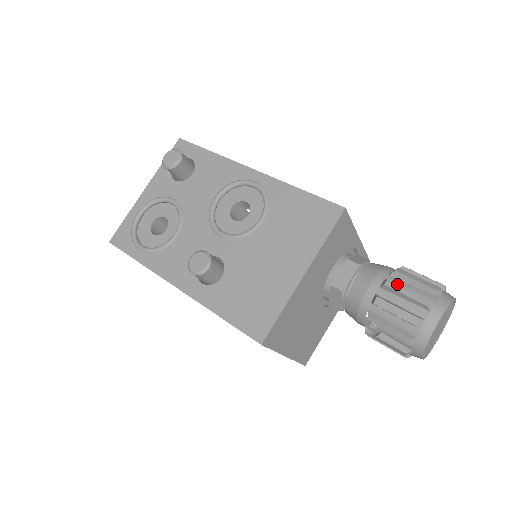
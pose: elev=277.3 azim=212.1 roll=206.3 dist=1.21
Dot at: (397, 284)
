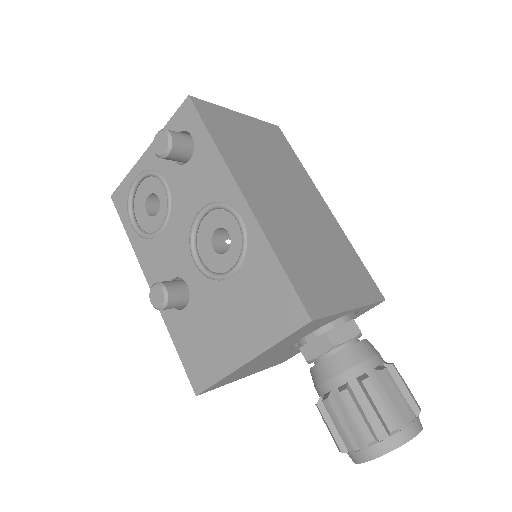
Dot at: (352, 401)
